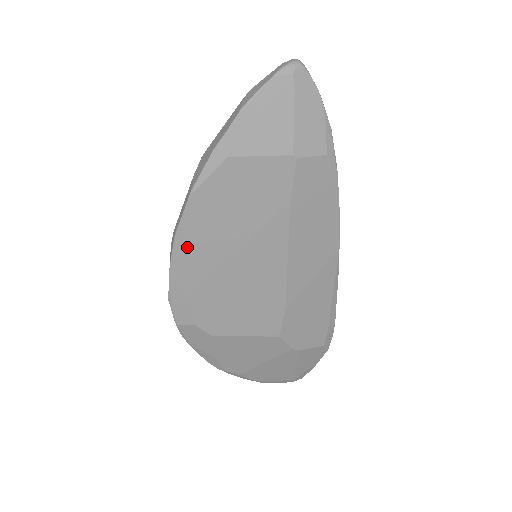
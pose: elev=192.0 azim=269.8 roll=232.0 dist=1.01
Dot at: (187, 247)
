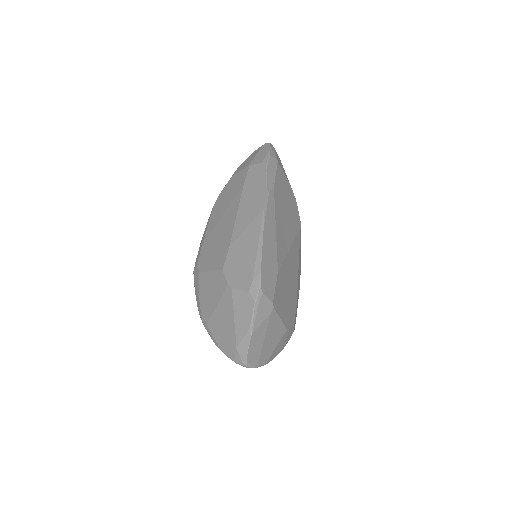
Dot at: (210, 220)
